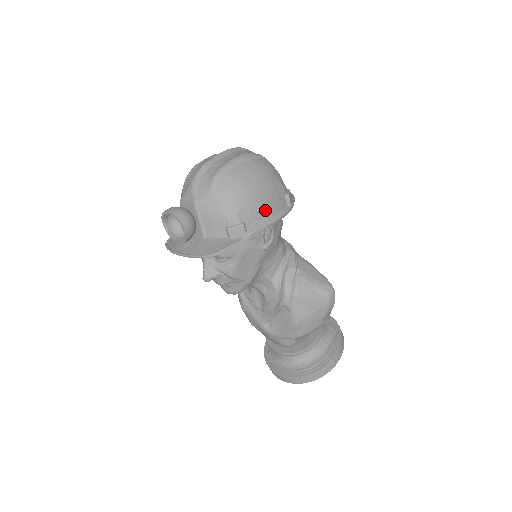
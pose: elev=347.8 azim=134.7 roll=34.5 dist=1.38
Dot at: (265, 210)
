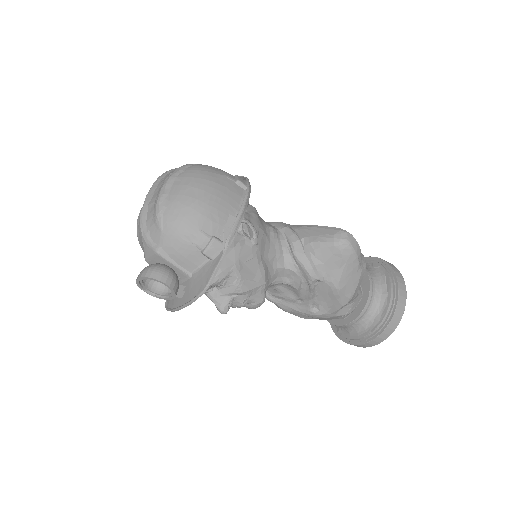
Dot at: (225, 210)
